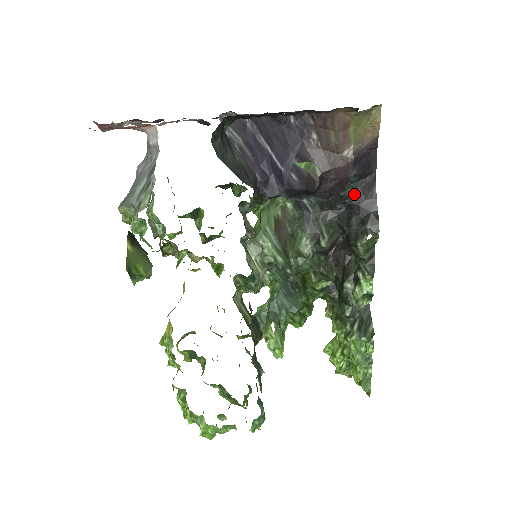
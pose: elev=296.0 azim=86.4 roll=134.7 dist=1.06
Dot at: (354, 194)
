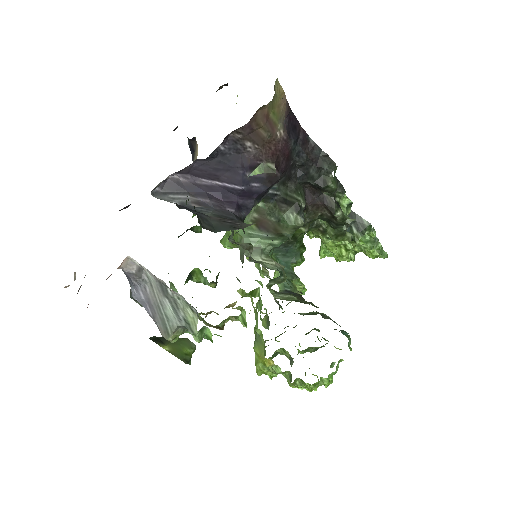
Dot at: (300, 155)
